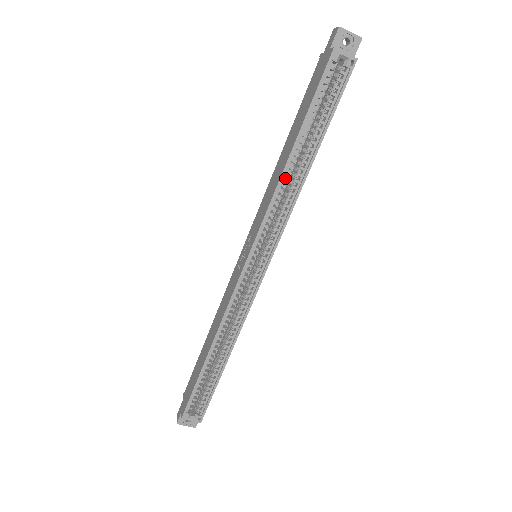
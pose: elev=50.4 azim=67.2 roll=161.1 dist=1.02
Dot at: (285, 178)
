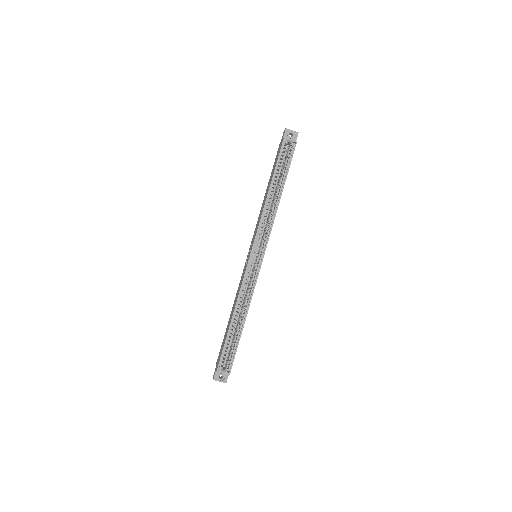
Dot at: (268, 207)
